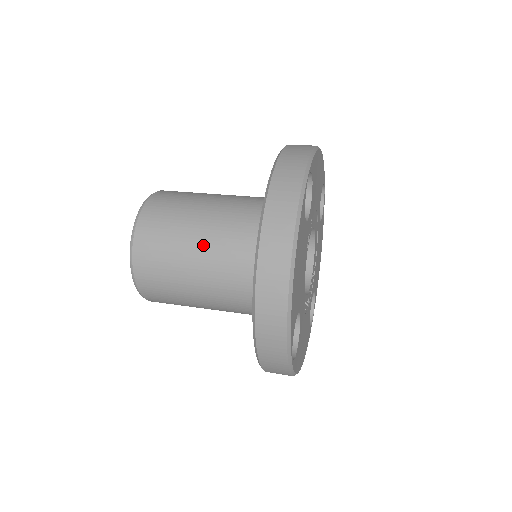
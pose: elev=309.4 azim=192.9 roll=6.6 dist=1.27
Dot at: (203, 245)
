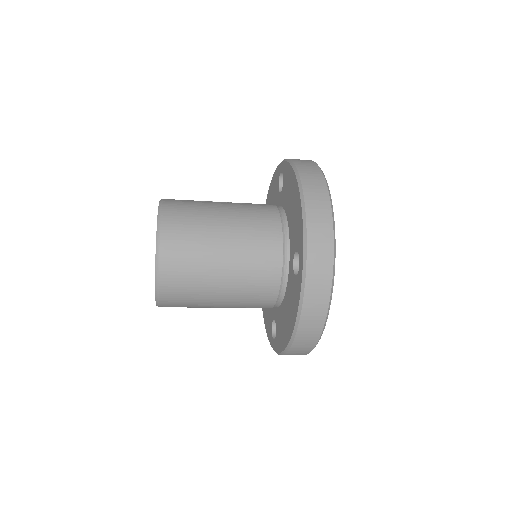
Dot at: (228, 291)
